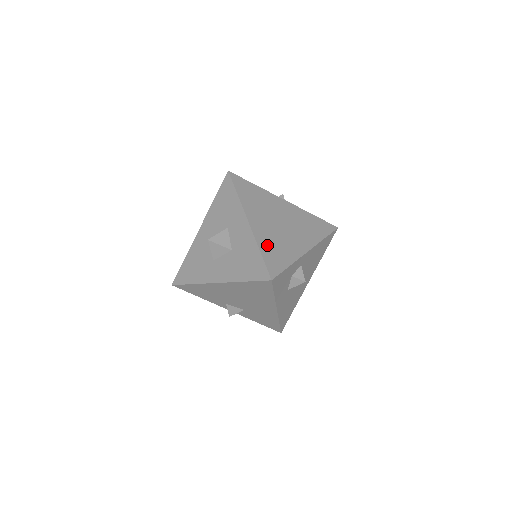
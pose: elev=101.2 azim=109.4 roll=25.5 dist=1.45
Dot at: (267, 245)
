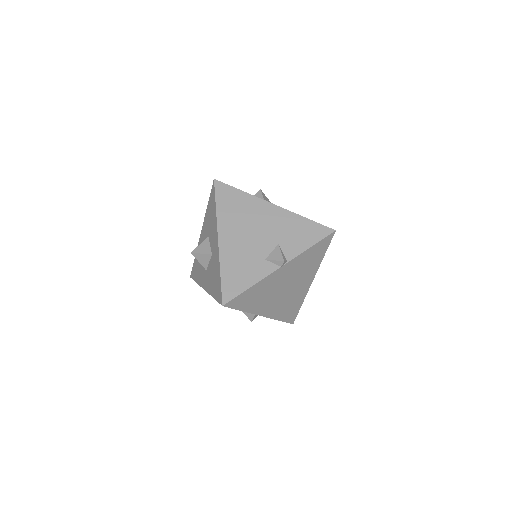
Dot at: occluded
